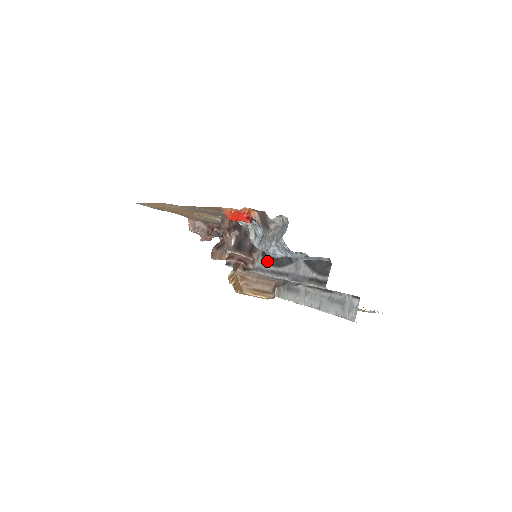
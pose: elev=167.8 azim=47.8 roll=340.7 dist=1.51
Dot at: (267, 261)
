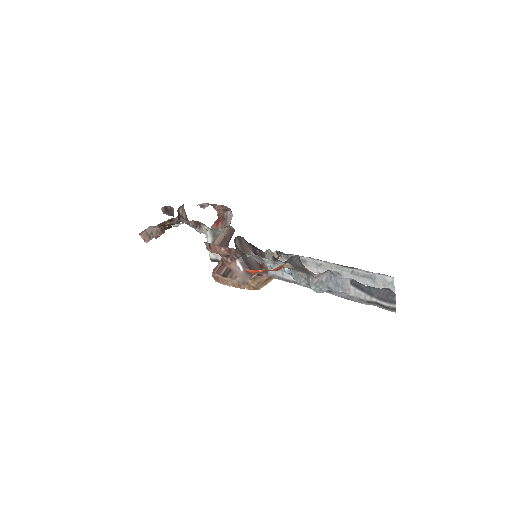
Dot at: (288, 273)
